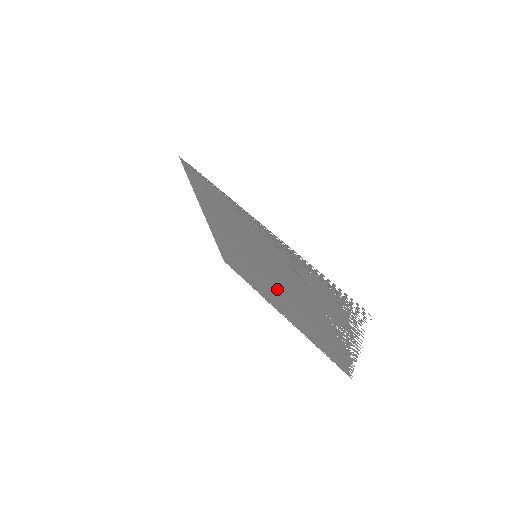
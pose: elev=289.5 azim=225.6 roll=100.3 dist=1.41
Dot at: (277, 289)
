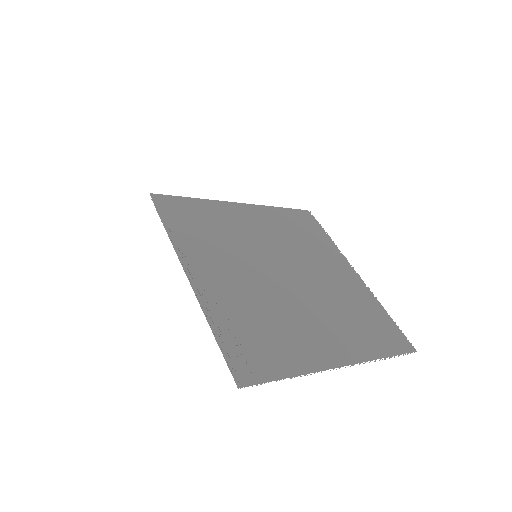
Dot at: (301, 273)
